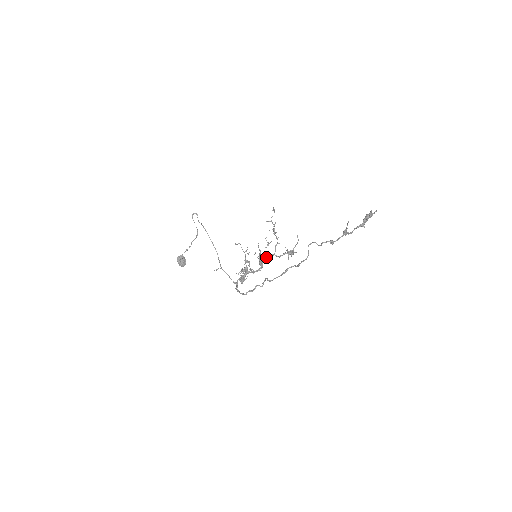
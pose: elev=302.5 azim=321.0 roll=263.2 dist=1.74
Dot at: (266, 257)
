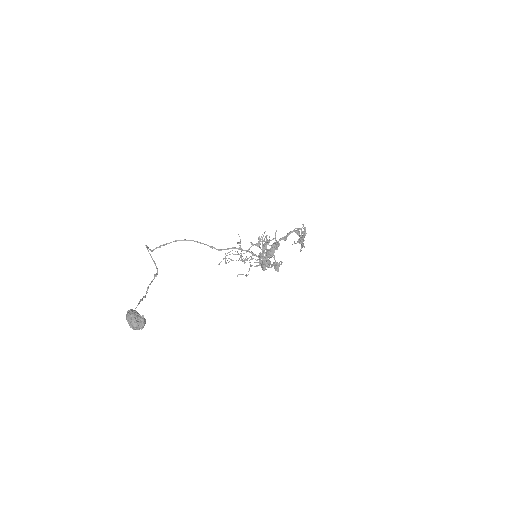
Dot at: occluded
